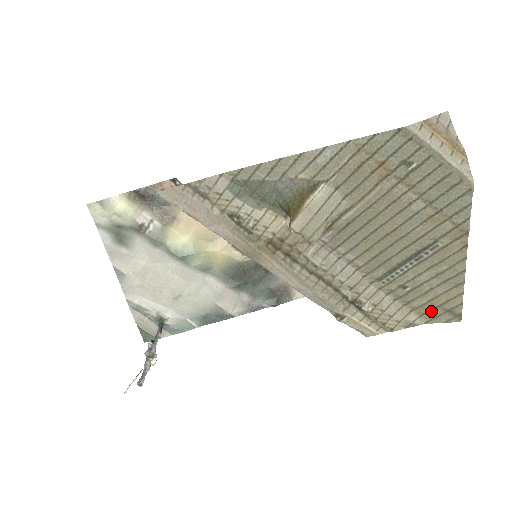
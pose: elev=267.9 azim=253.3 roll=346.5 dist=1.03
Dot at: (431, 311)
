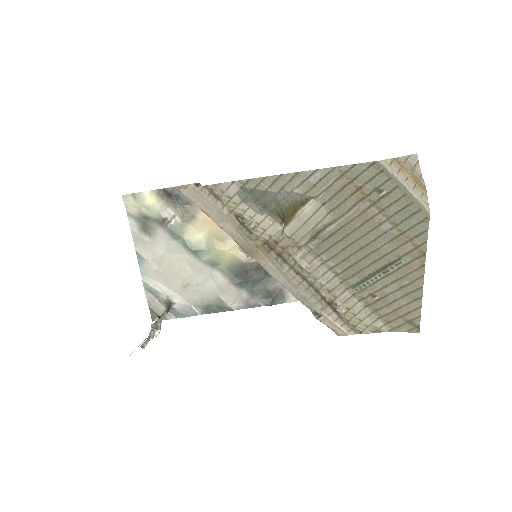
Dot at: (395, 320)
